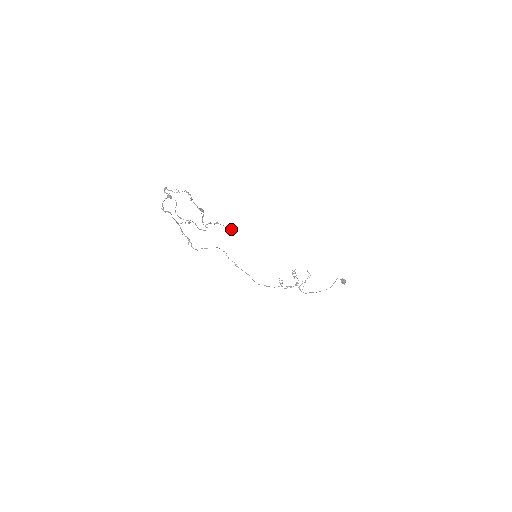
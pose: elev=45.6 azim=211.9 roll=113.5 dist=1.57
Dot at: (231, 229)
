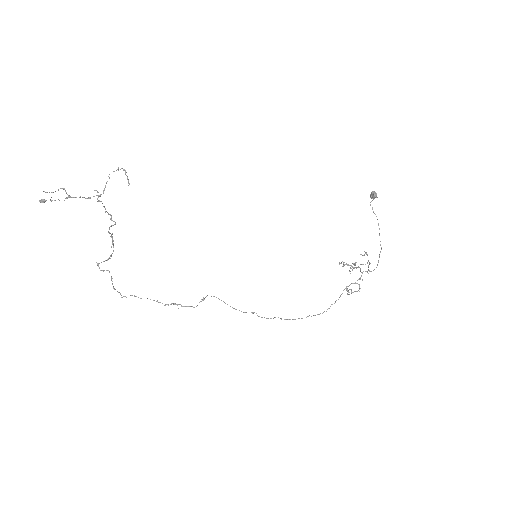
Dot at: (118, 169)
